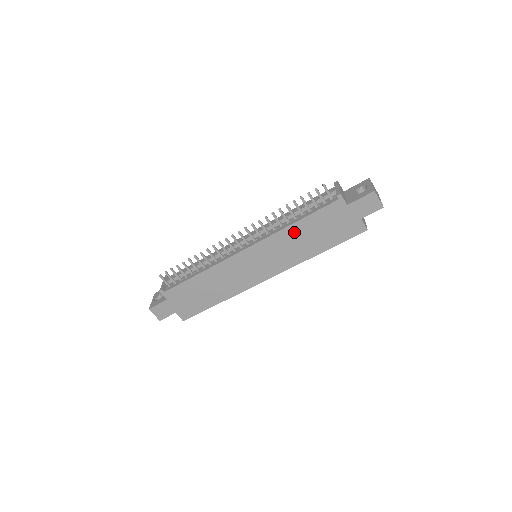
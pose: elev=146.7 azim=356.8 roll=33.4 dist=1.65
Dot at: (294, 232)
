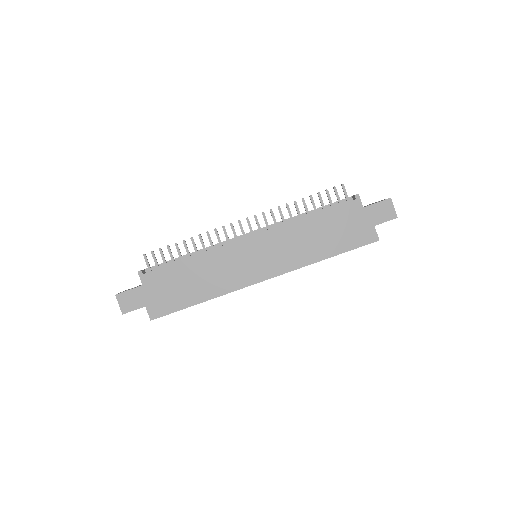
Dot at: (305, 227)
